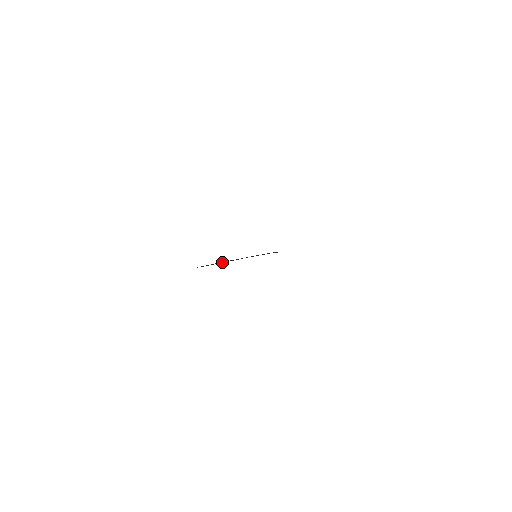
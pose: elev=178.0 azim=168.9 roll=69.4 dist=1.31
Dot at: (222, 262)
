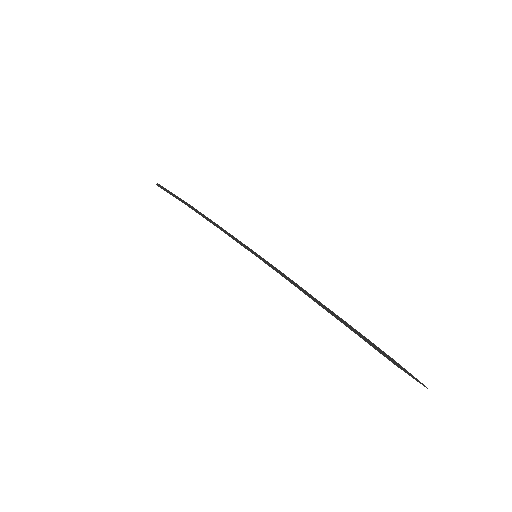
Dot at: (361, 337)
